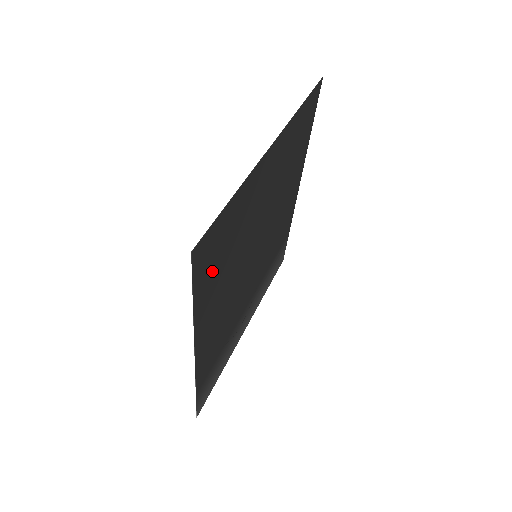
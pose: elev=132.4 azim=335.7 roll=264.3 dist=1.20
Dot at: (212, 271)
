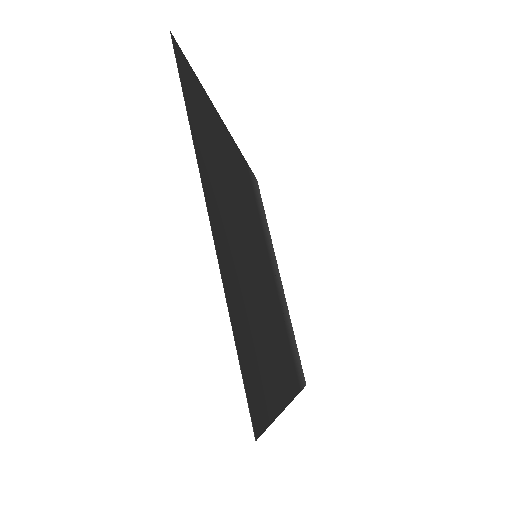
Dot at: (262, 376)
